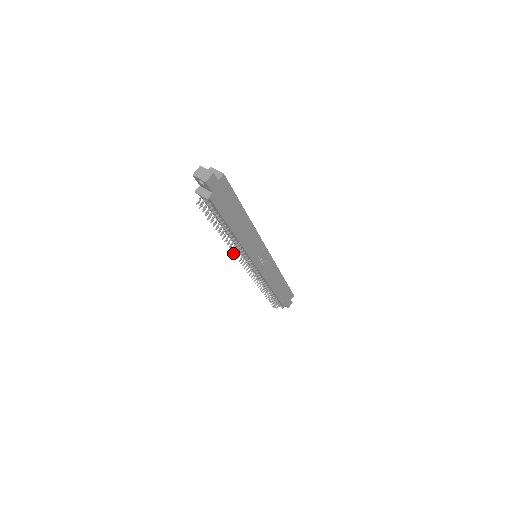
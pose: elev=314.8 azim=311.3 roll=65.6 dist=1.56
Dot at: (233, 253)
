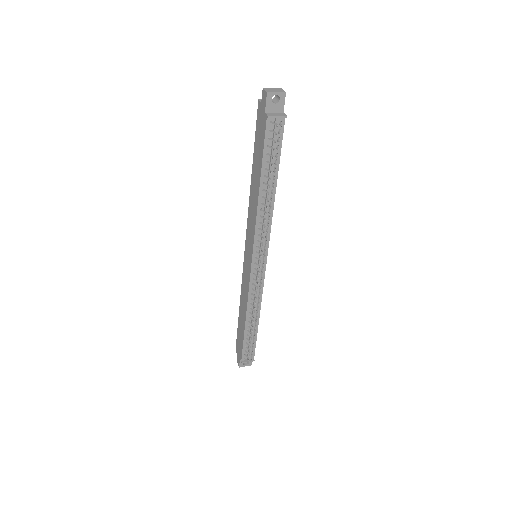
Dot at: (264, 233)
